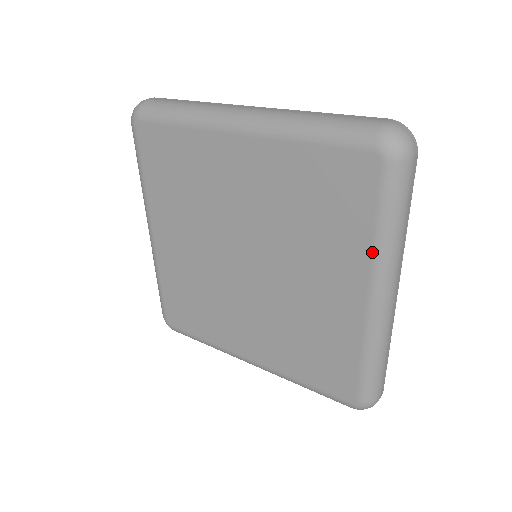
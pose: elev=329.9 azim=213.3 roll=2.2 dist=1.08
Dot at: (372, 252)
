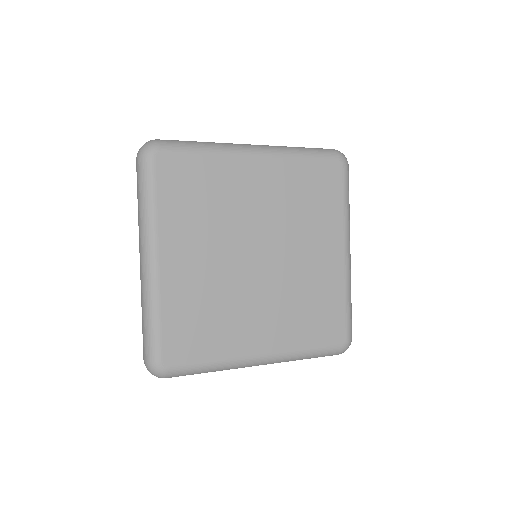
Dot at: (344, 219)
